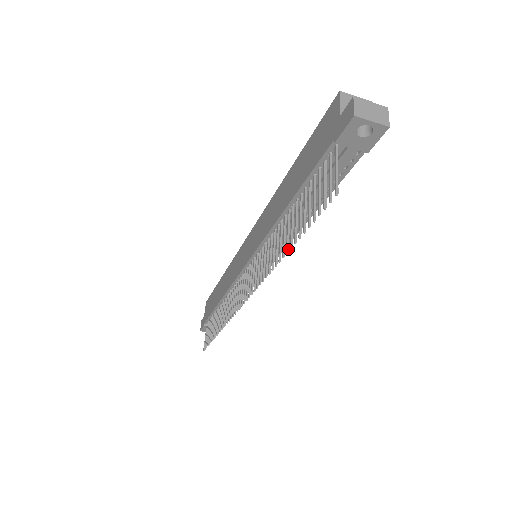
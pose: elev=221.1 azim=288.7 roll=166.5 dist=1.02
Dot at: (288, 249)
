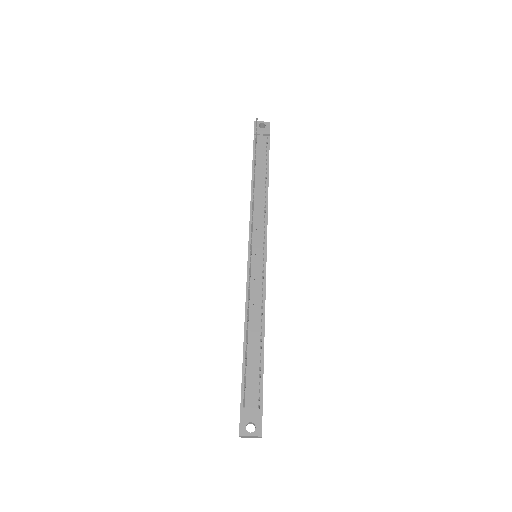
Dot at: occluded
